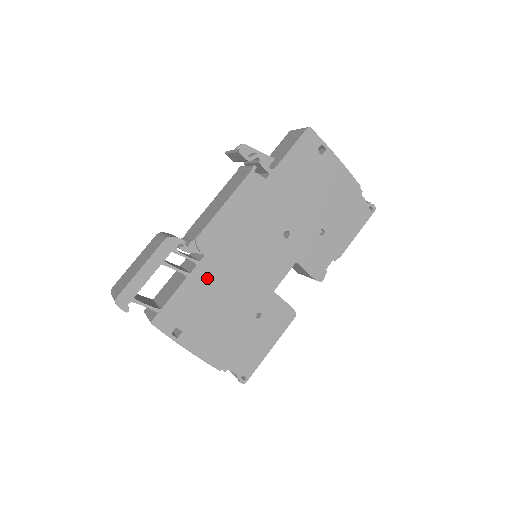
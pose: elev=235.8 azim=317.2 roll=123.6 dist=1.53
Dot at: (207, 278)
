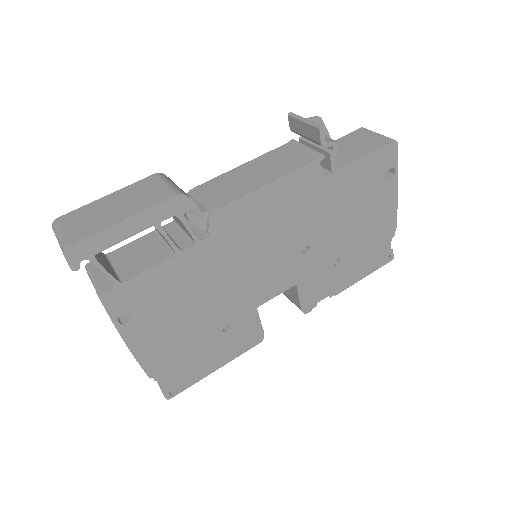
Dot at: (198, 265)
